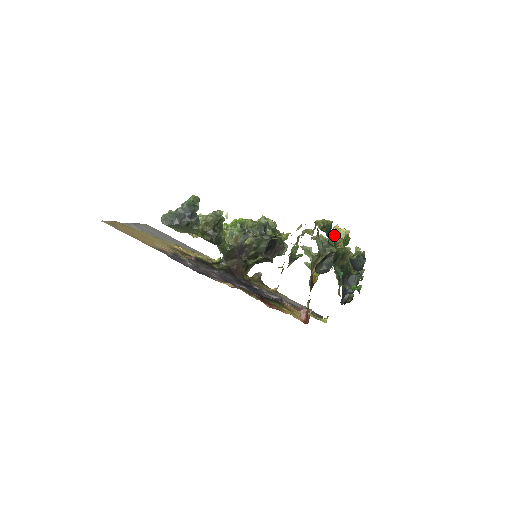
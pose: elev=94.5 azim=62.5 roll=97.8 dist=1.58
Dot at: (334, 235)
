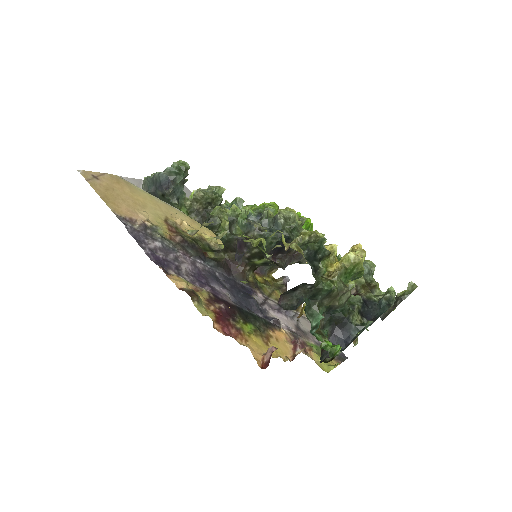
Dot at: occluded
